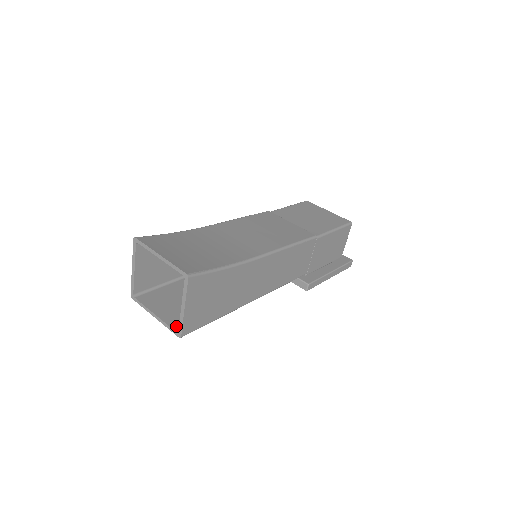
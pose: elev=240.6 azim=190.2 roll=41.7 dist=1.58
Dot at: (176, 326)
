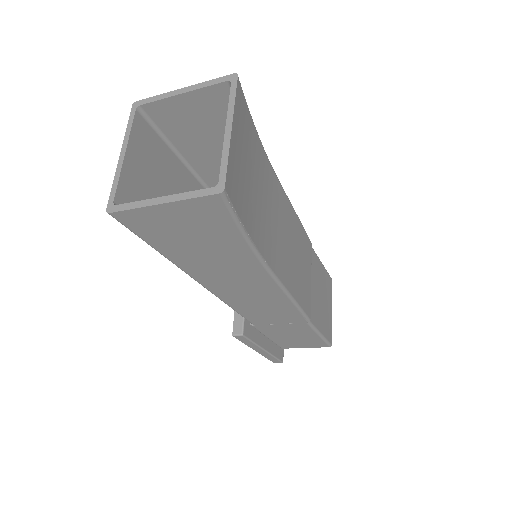
Dot at: (122, 196)
